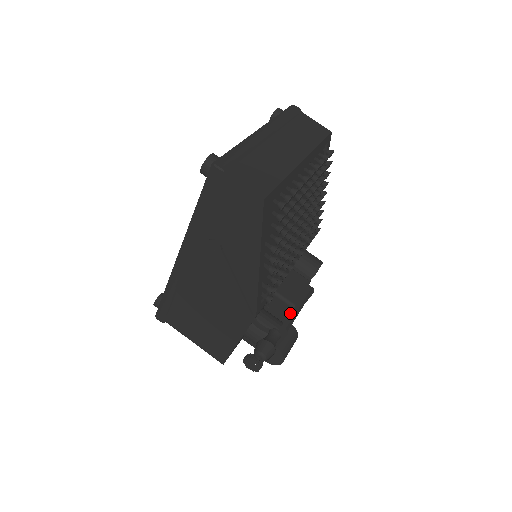
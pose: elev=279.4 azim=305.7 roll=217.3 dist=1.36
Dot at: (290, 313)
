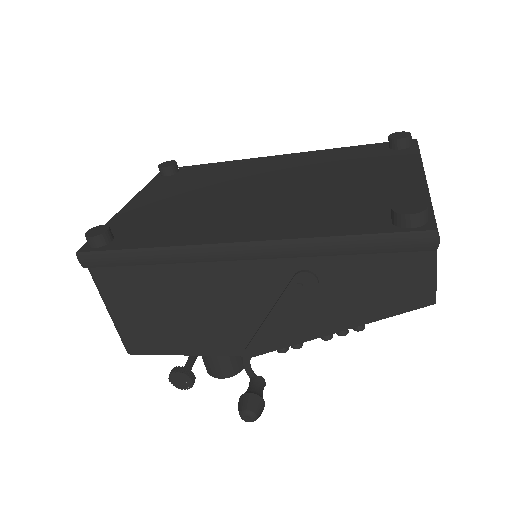
Dot at: occluded
